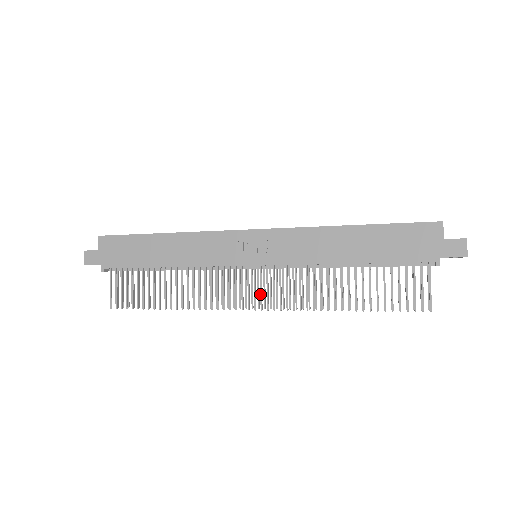
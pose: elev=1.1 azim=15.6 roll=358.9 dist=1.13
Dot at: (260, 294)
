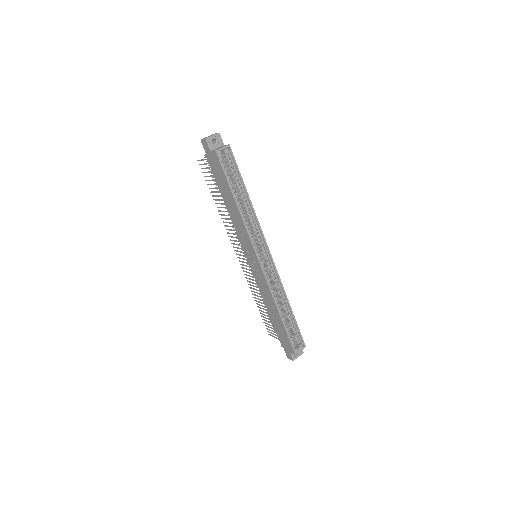
Dot at: (241, 258)
